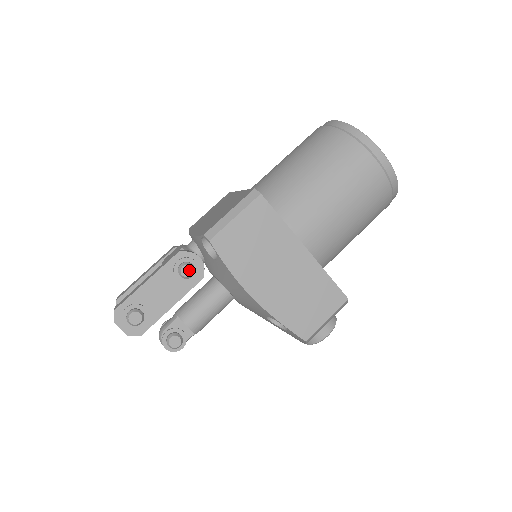
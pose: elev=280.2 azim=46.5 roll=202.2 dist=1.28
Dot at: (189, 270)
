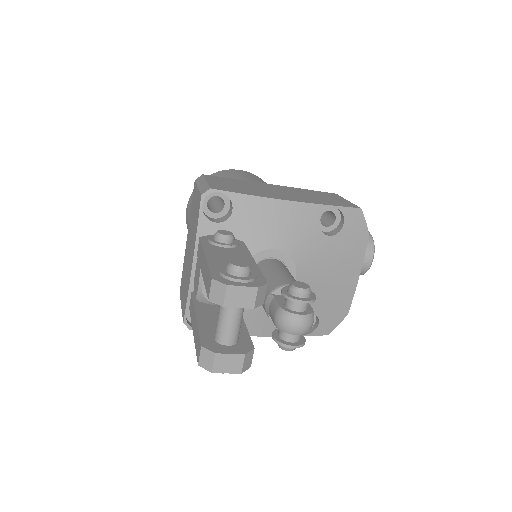
Dot at: (225, 232)
